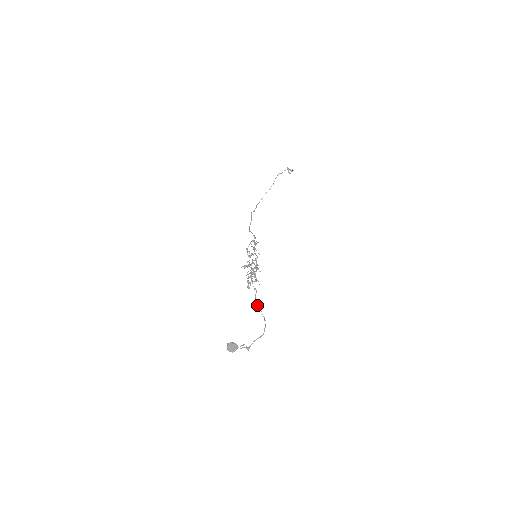
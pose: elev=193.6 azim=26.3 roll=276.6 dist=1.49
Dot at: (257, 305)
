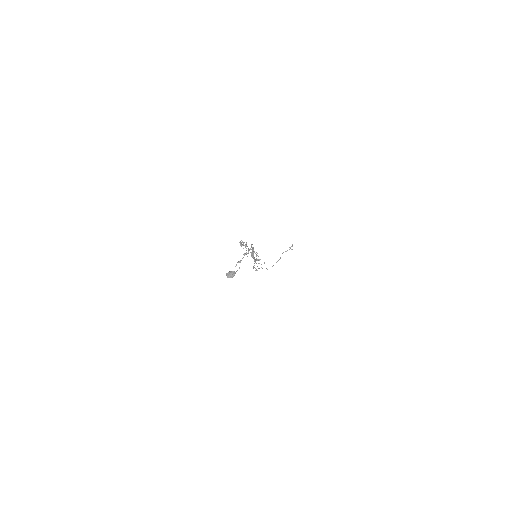
Dot at: occluded
